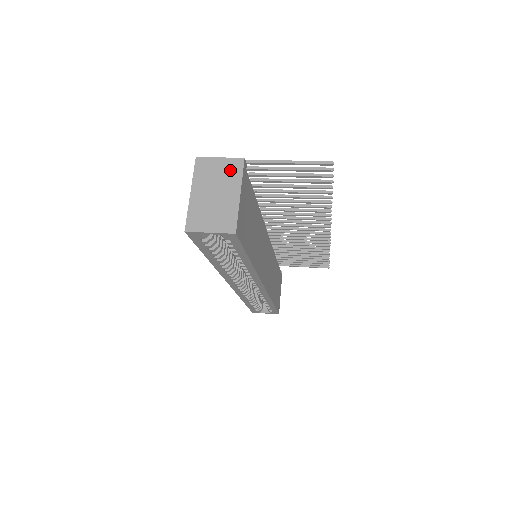
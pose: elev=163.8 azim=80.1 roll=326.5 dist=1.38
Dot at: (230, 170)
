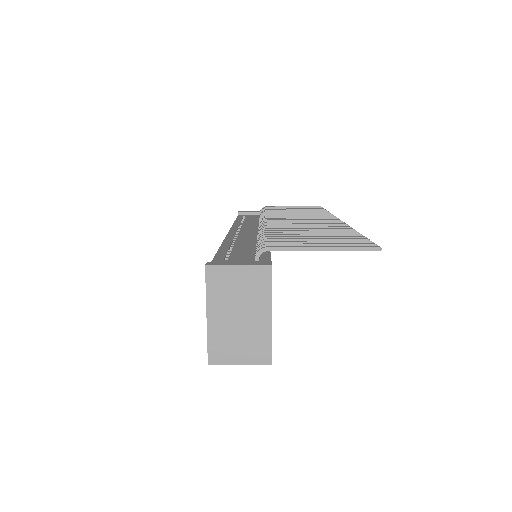
Dot at: (254, 283)
